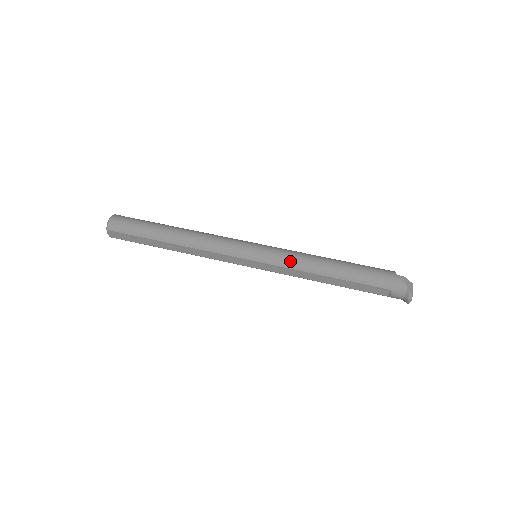
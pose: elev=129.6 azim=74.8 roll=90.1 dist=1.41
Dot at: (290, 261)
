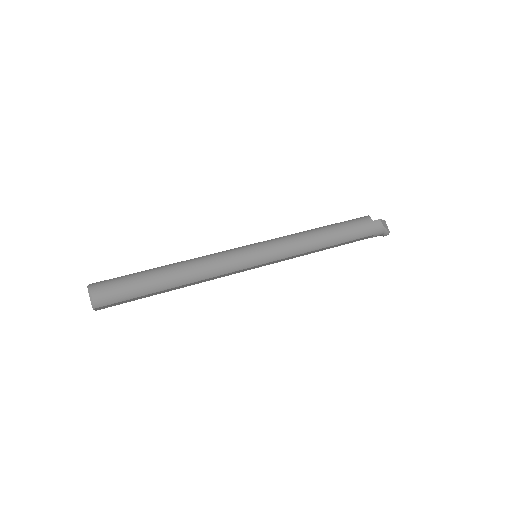
Dot at: (293, 250)
